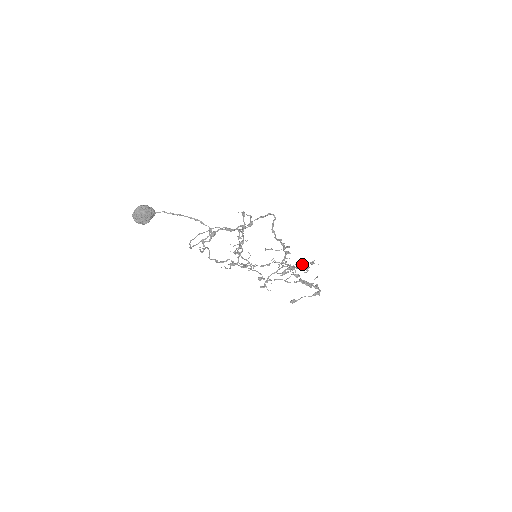
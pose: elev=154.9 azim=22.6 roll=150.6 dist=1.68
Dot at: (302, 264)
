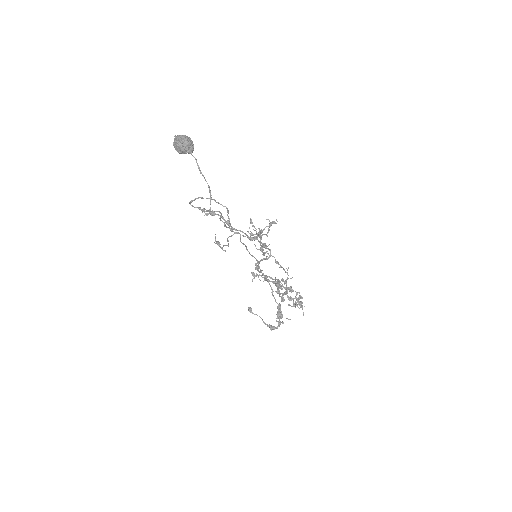
Dot at: (295, 298)
